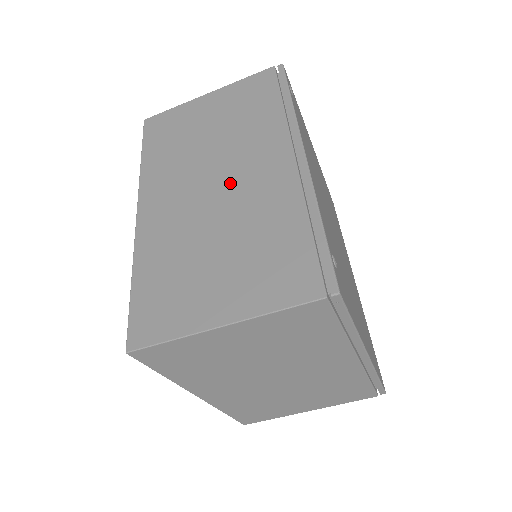
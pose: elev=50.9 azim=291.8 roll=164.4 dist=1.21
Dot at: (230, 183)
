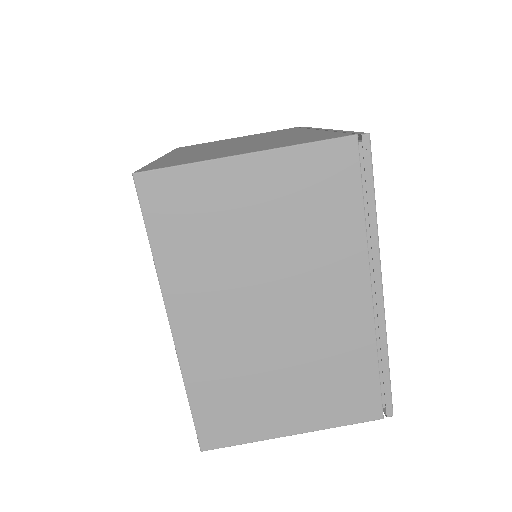
Dot at: (257, 140)
